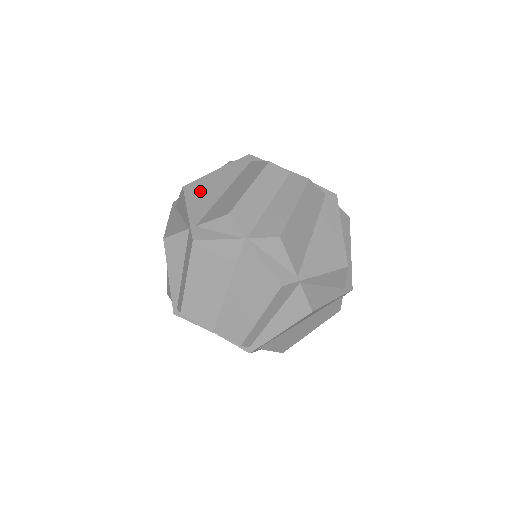
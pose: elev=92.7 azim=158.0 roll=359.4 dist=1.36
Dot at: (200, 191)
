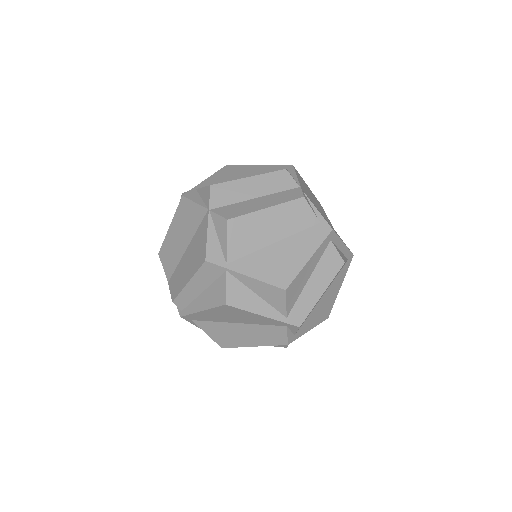
Dot at: (230, 172)
